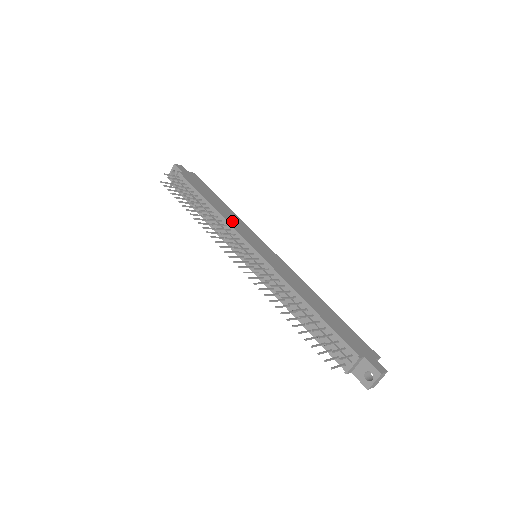
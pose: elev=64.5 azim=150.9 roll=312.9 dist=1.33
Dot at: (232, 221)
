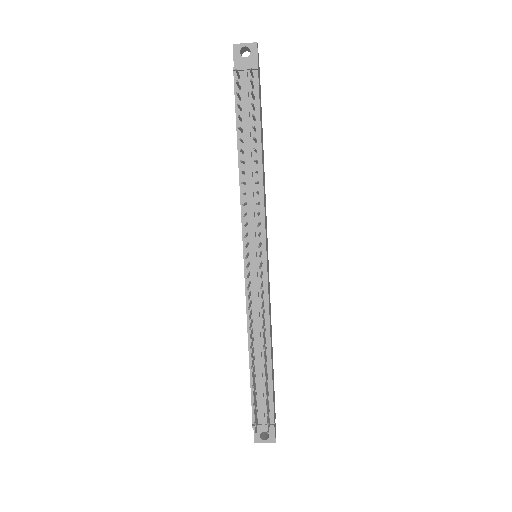
Dot at: occluded
